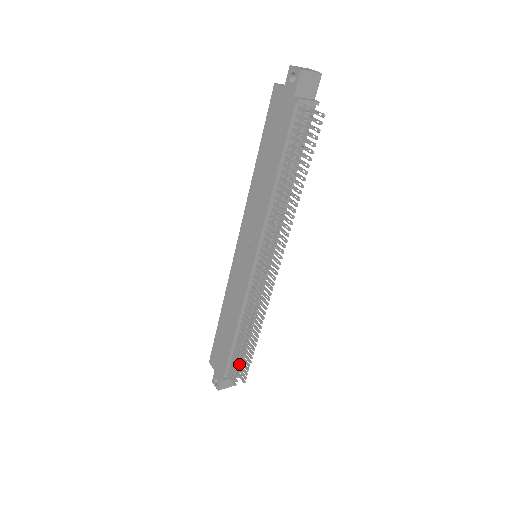
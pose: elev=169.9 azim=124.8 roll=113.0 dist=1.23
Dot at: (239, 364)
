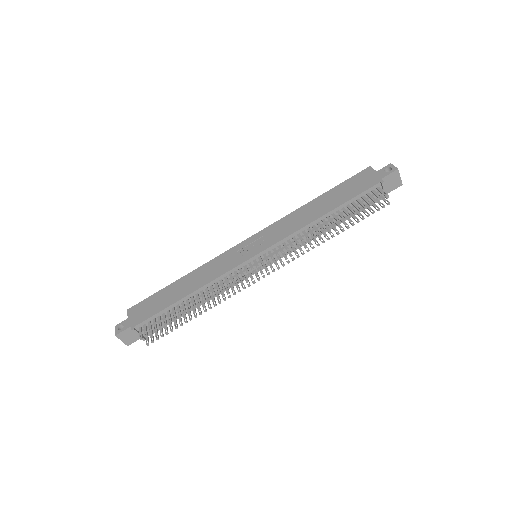
Dot at: (164, 323)
